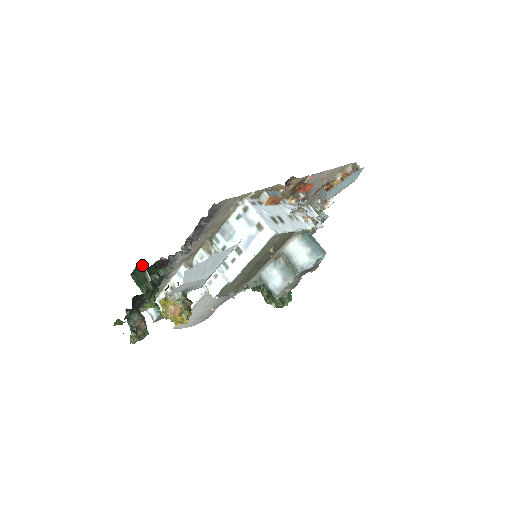
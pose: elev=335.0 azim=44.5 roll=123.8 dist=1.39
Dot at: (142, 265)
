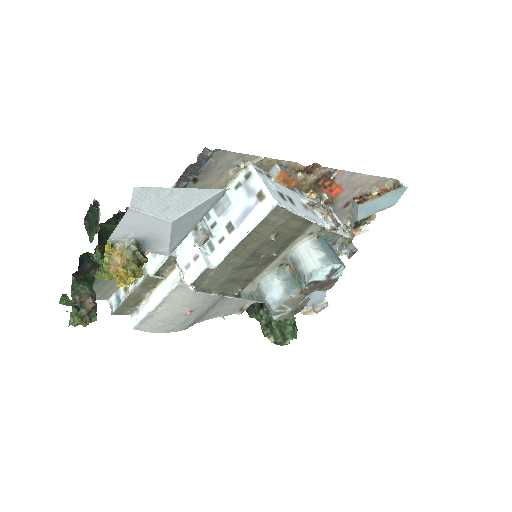
Dot at: (97, 203)
